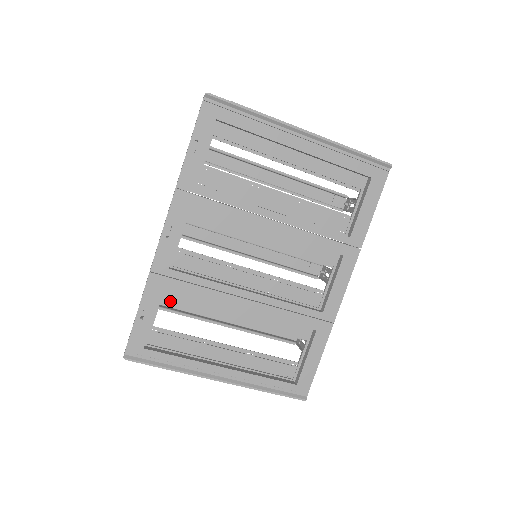
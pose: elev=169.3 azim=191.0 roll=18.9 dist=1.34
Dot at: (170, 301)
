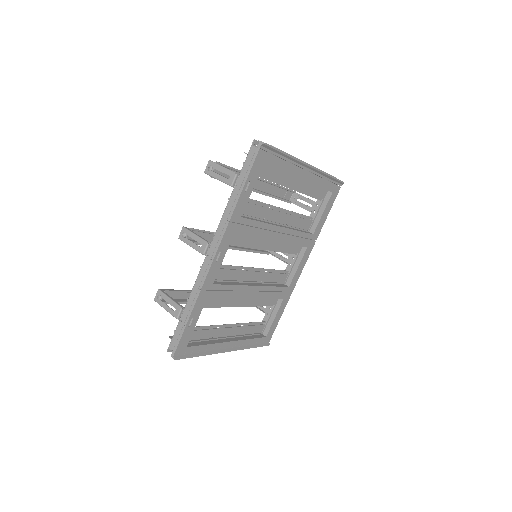
Dot at: (205, 306)
